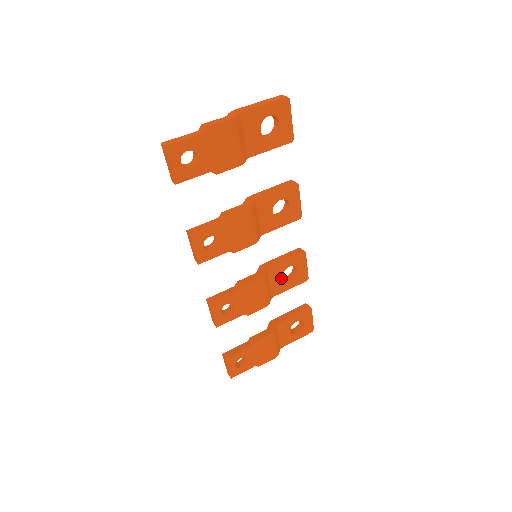
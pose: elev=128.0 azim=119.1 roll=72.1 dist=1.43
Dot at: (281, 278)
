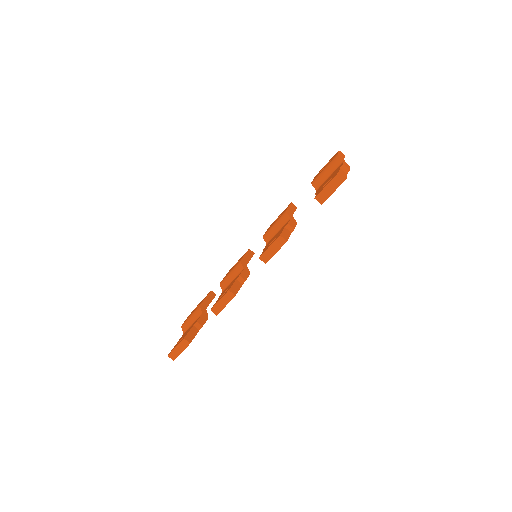
Dot at: occluded
